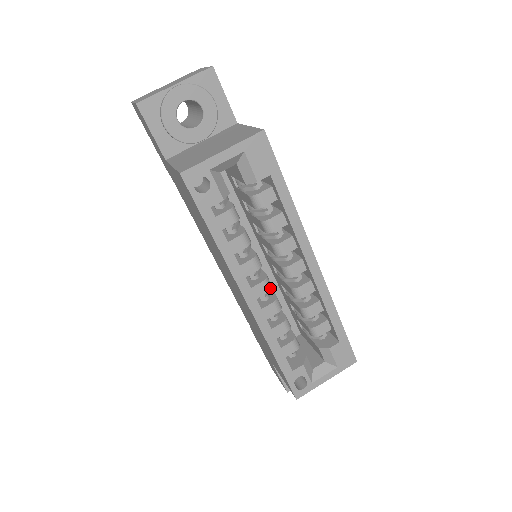
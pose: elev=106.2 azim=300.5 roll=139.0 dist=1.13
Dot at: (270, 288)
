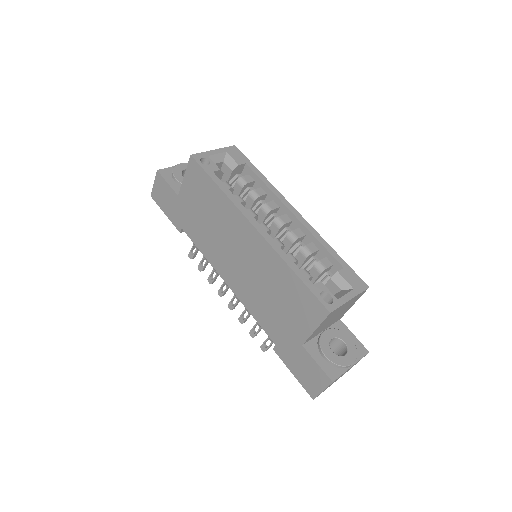
Dot at: (270, 230)
